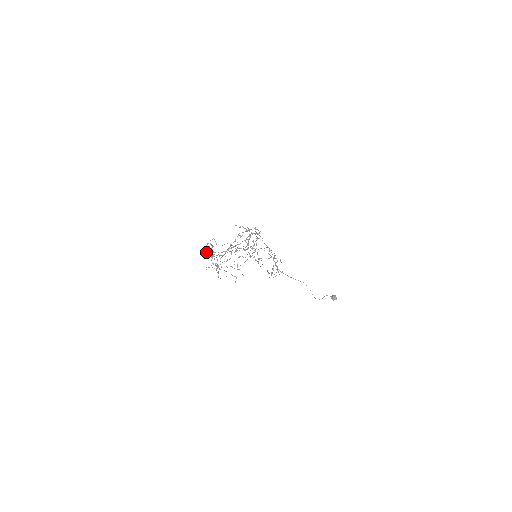
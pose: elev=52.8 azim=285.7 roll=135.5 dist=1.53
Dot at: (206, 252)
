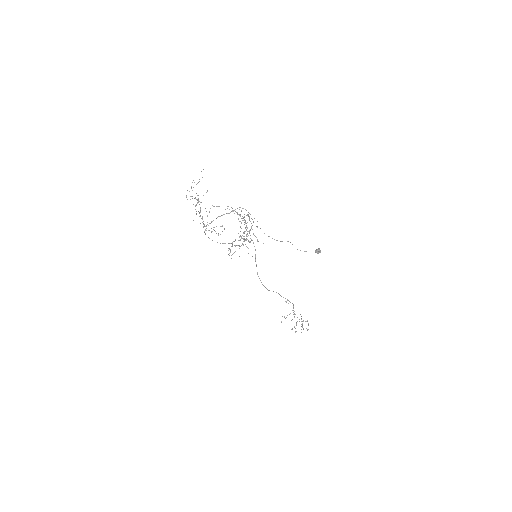
Dot at: occluded
